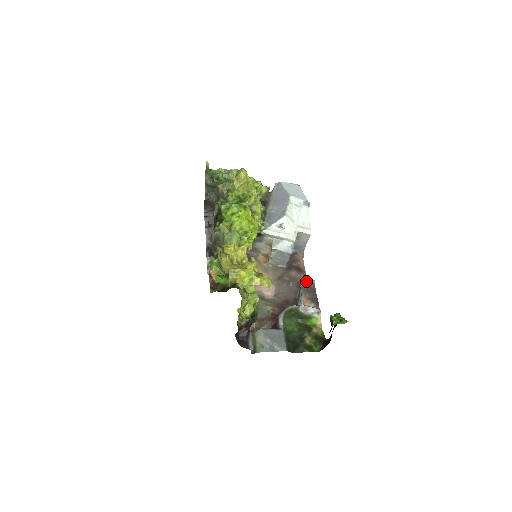
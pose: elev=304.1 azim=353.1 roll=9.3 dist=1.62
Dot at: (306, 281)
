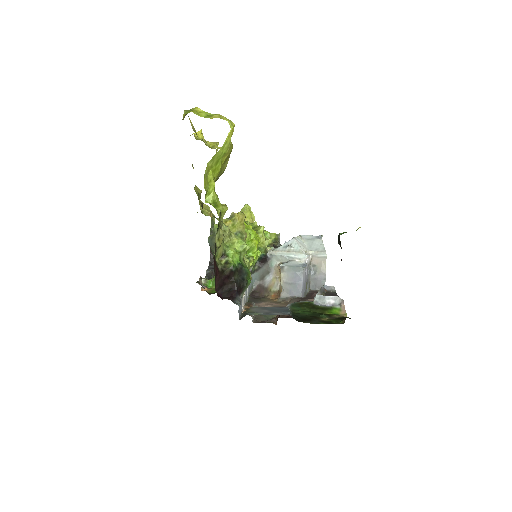
Dot at: (324, 288)
